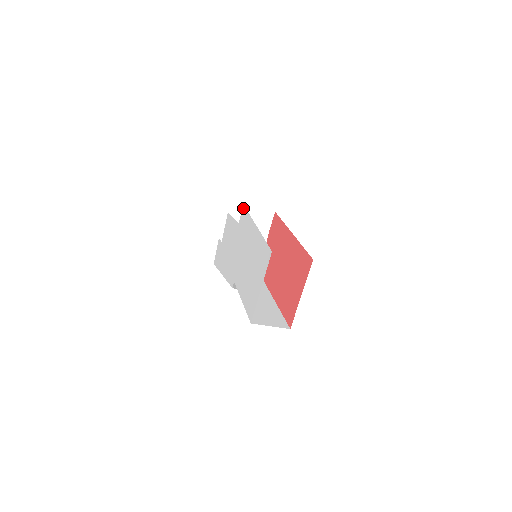
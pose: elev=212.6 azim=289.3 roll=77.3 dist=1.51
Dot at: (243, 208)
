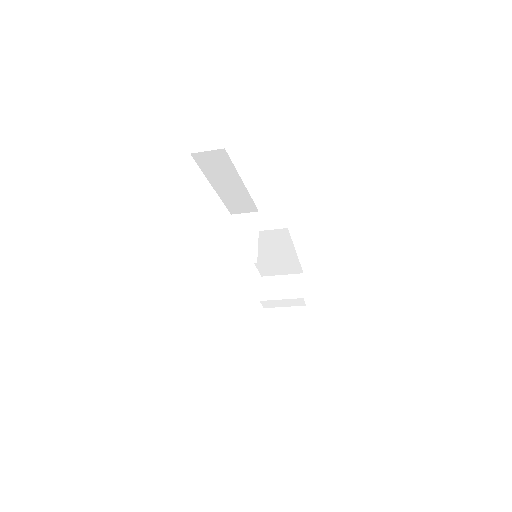
Dot at: occluded
